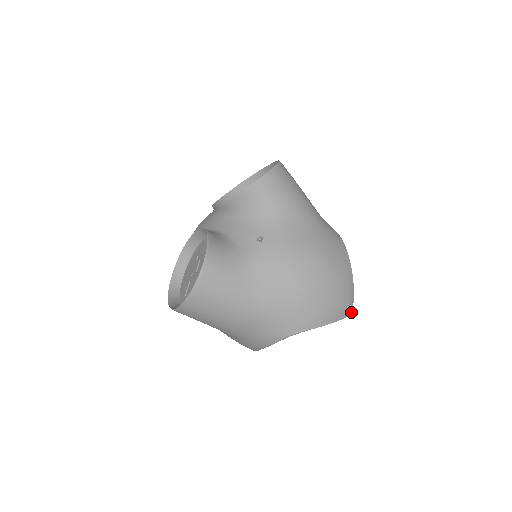
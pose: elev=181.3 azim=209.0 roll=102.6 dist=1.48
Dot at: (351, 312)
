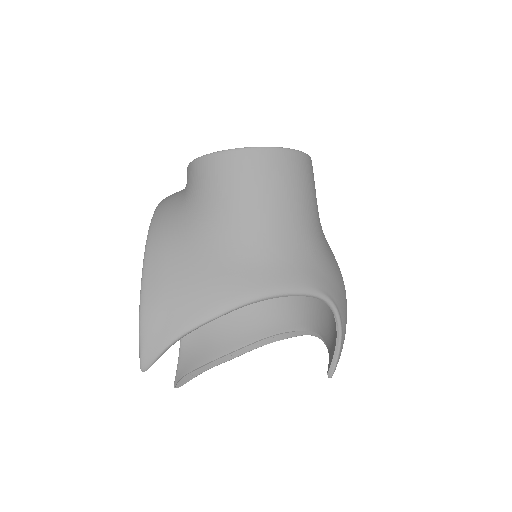
Dot at: occluded
